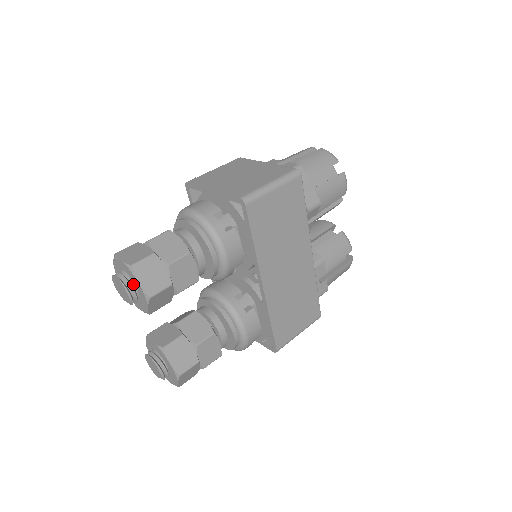
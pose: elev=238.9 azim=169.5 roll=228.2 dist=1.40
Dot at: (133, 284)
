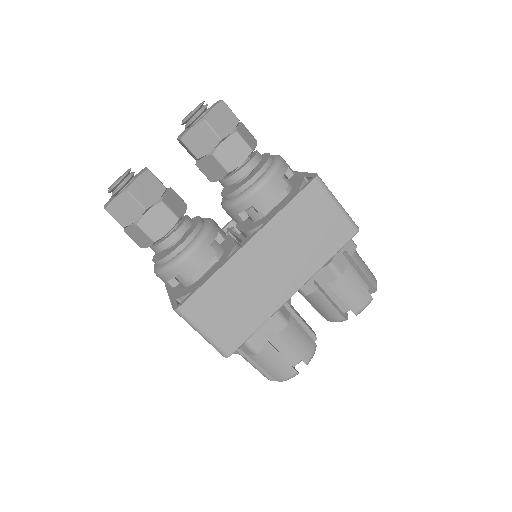
Dot at: (205, 113)
